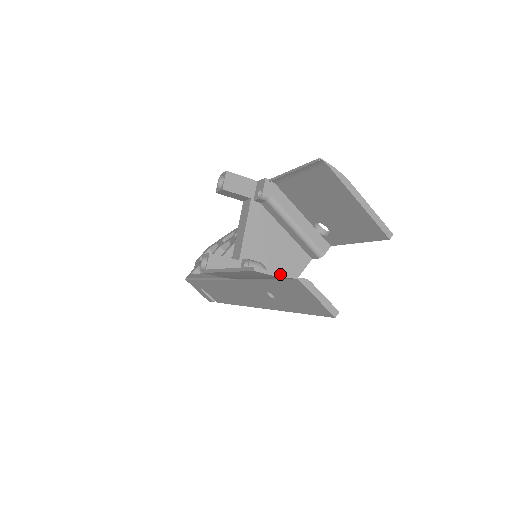
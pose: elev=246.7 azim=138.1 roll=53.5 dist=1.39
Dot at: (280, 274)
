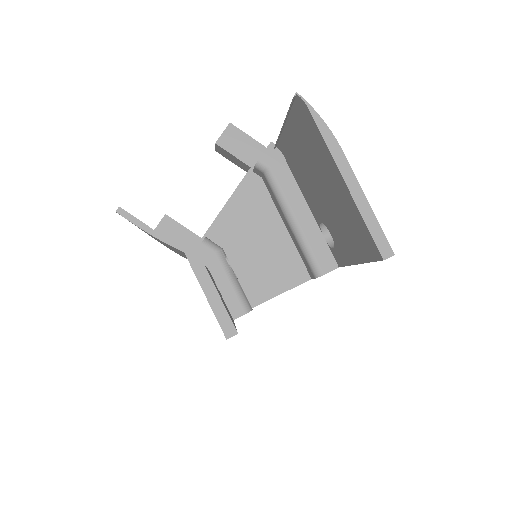
Dot at: (157, 233)
